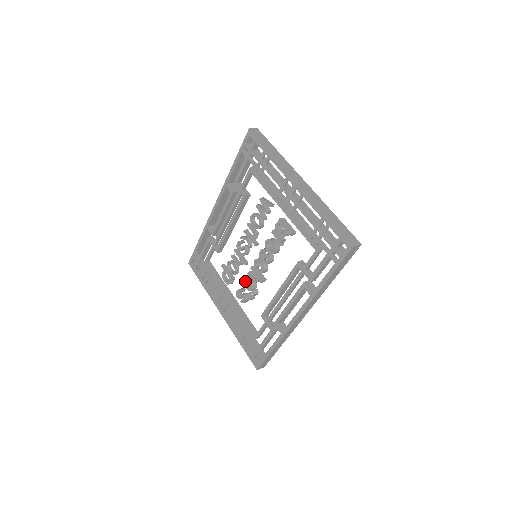
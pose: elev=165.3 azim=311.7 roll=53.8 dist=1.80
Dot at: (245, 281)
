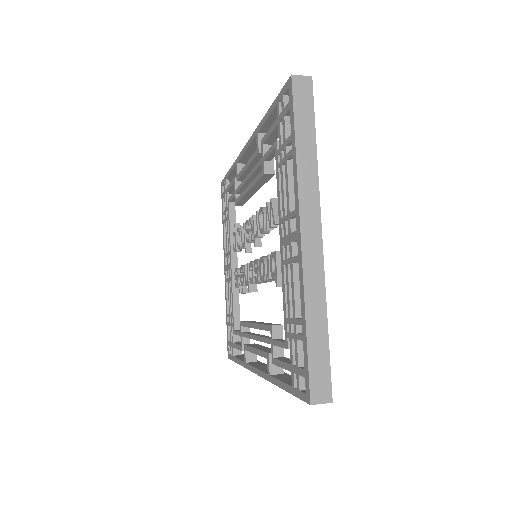
Dot at: (242, 269)
